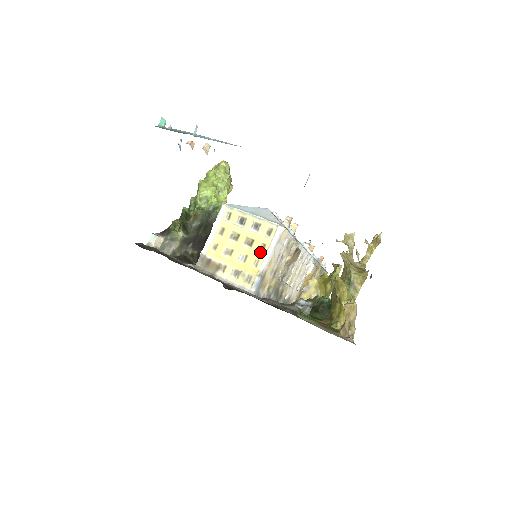
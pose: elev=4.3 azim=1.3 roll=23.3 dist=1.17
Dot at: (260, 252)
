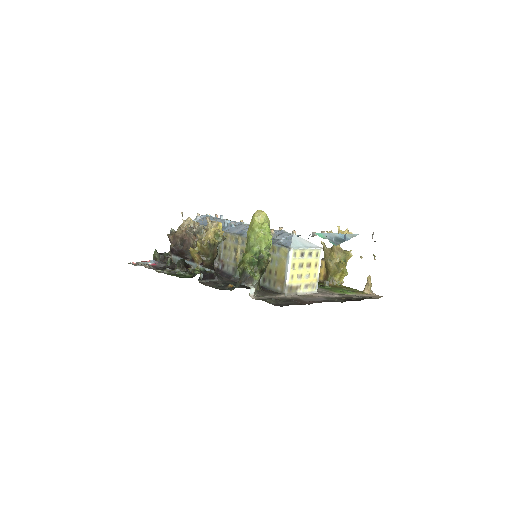
Dot at: (315, 268)
